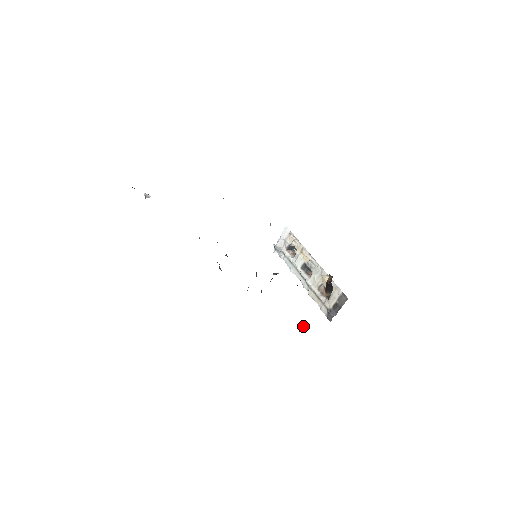
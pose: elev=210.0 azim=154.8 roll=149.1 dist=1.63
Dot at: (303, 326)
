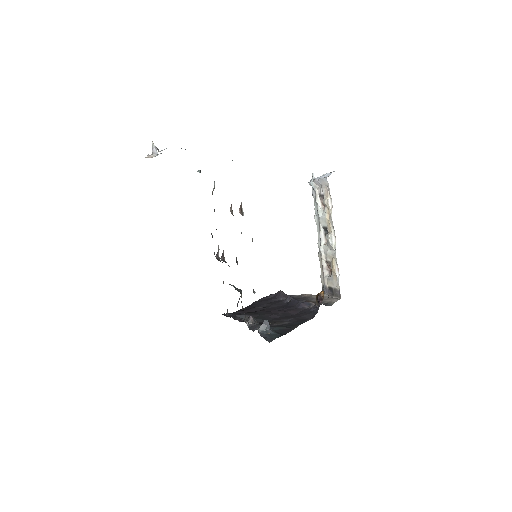
Dot at: (290, 300)
